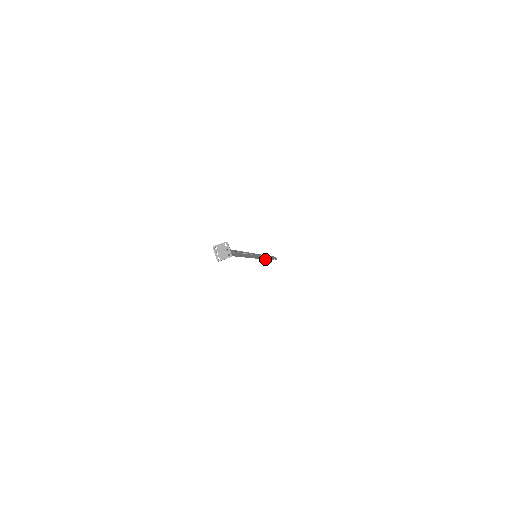
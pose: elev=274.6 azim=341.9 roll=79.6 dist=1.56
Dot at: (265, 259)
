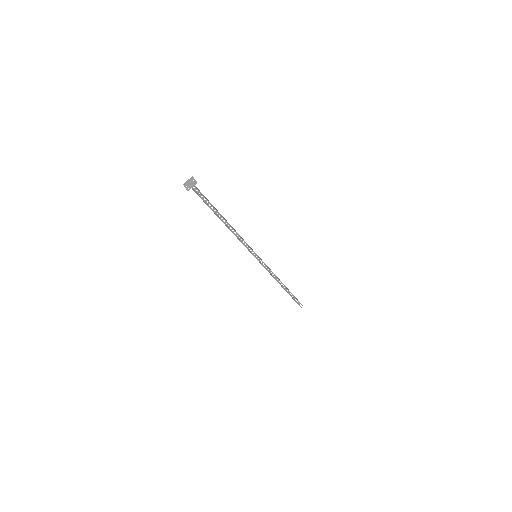
Dot at: occluded
